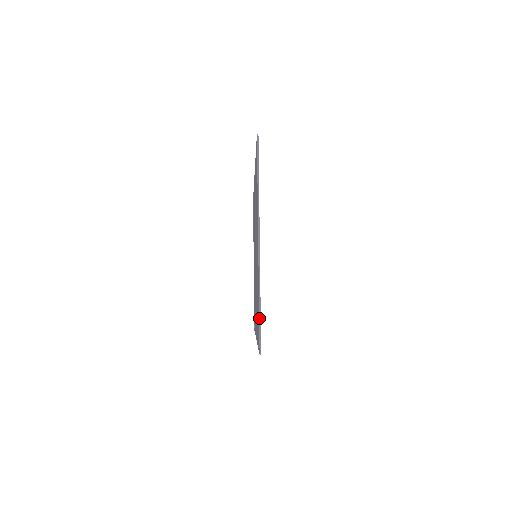
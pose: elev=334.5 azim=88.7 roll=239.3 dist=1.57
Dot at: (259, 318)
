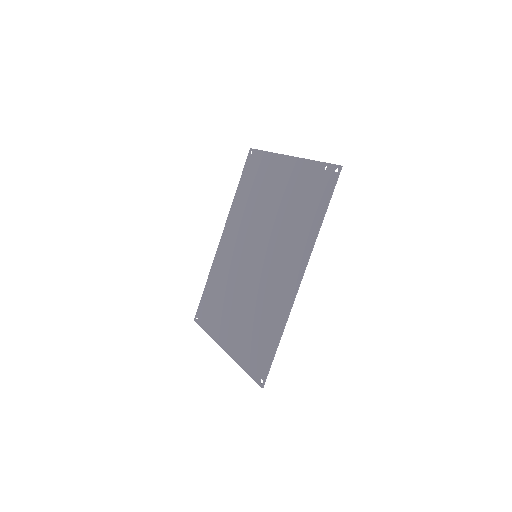
Dot at: (323, 162)
